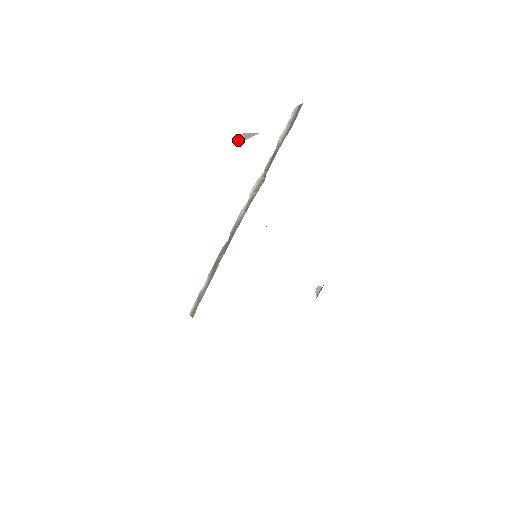
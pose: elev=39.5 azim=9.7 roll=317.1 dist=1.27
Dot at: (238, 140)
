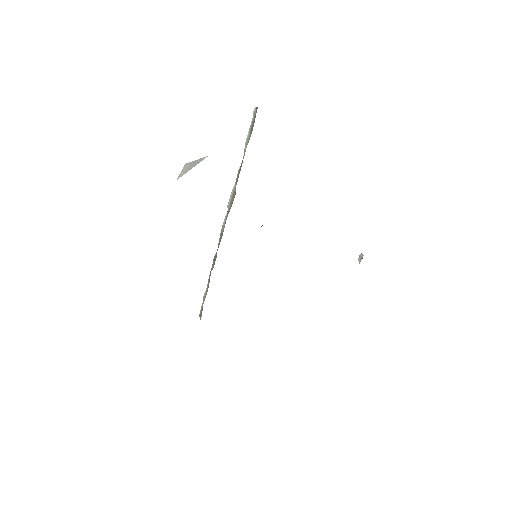
Dot at: (182, 172)
